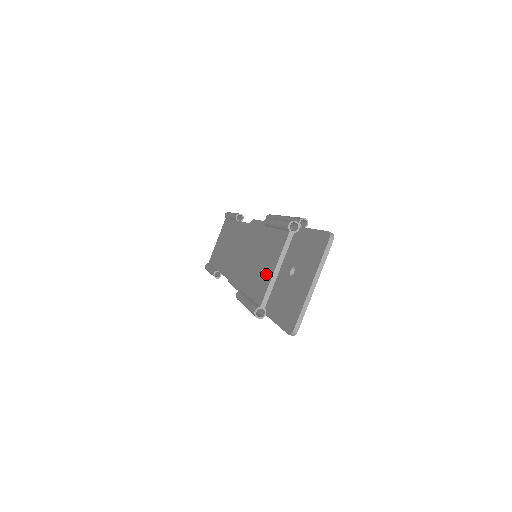
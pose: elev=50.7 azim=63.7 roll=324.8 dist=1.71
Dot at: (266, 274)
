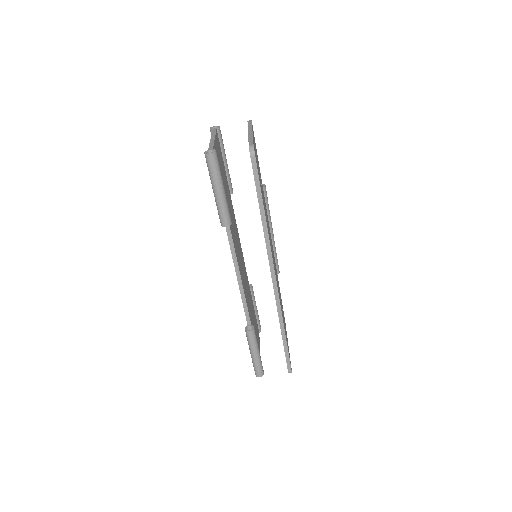
Dot at: occluded
